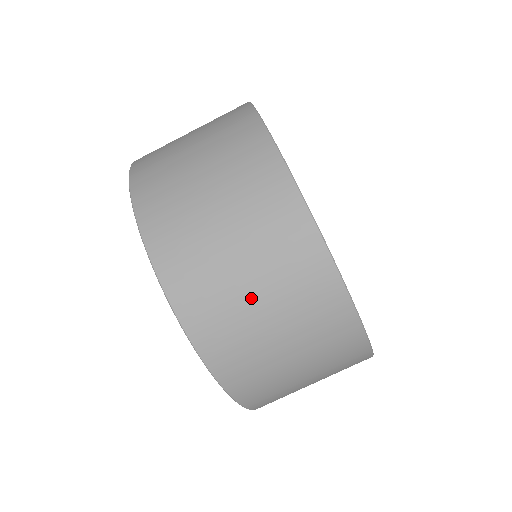
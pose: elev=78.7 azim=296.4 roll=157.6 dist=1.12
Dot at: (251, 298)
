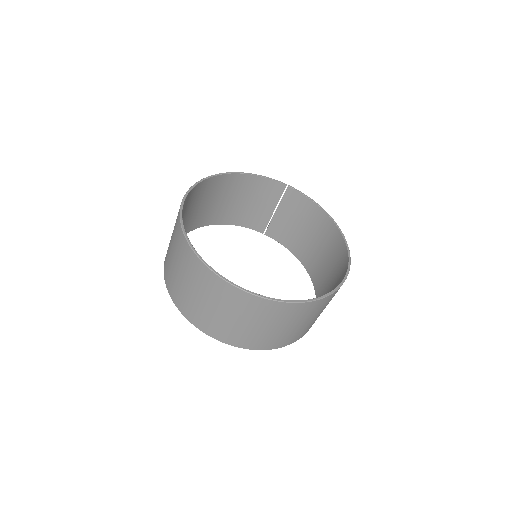
Dot at: occluded
